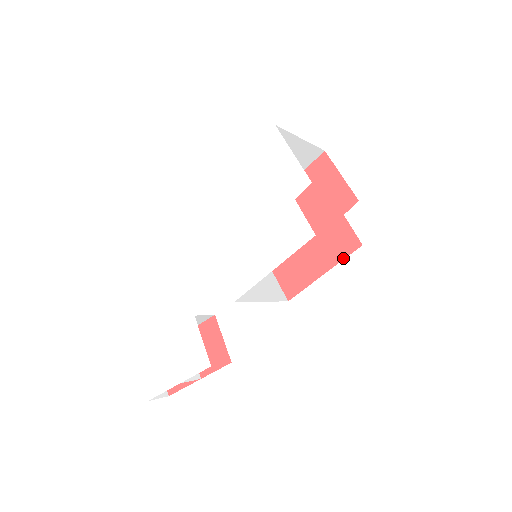
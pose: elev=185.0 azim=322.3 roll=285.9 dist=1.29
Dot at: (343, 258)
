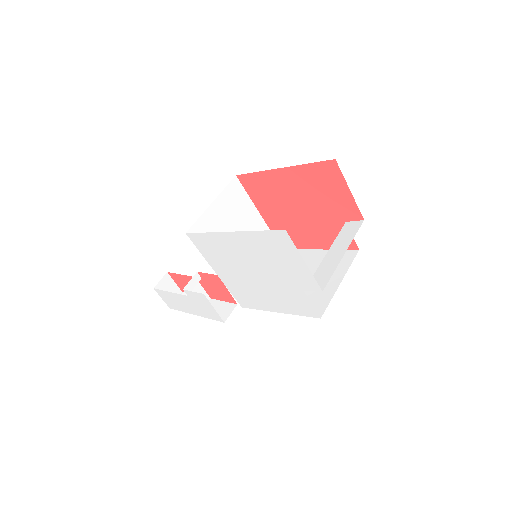
Dot at: occluded
